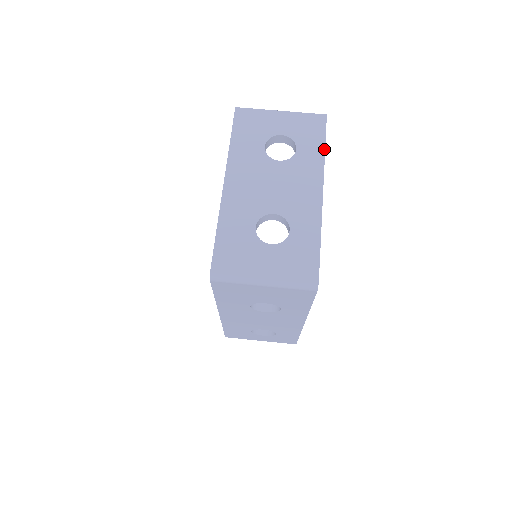
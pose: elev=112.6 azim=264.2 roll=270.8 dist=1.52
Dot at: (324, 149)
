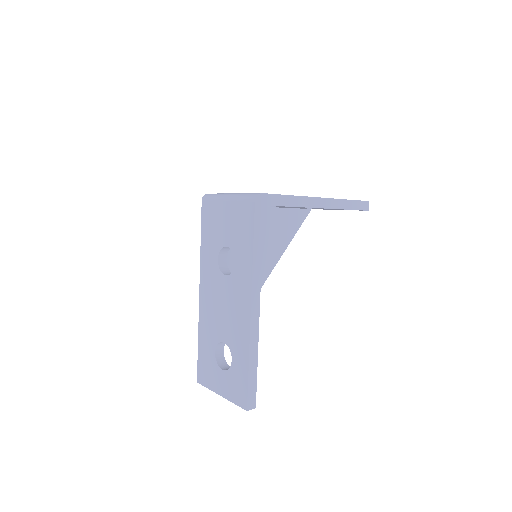
Dot at: occluded
